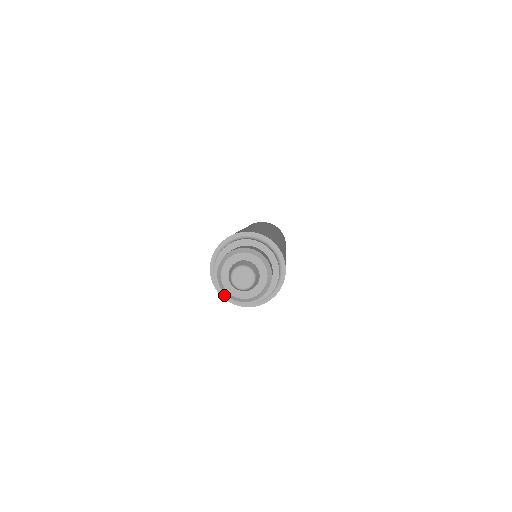
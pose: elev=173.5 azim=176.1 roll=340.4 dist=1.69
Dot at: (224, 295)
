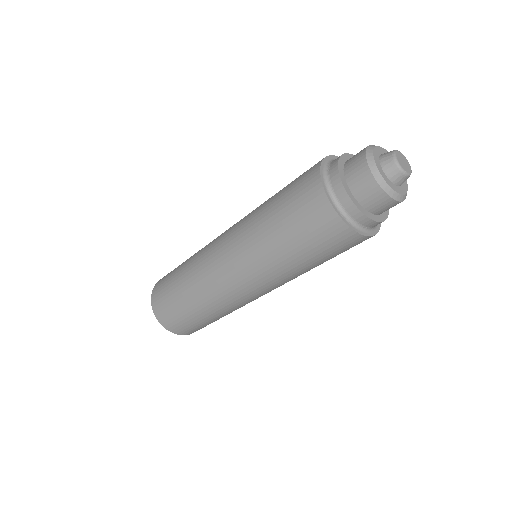
Dot at: (336, 208)
